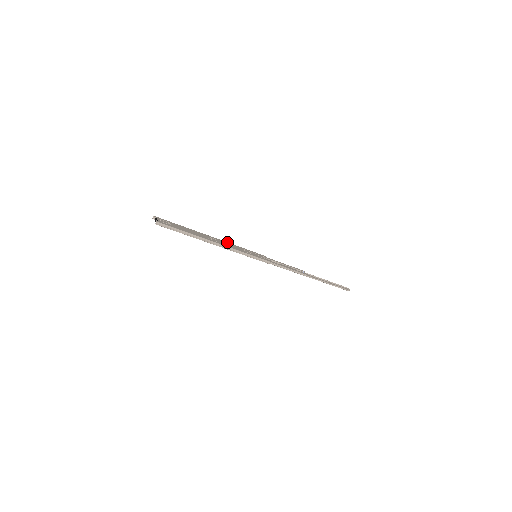
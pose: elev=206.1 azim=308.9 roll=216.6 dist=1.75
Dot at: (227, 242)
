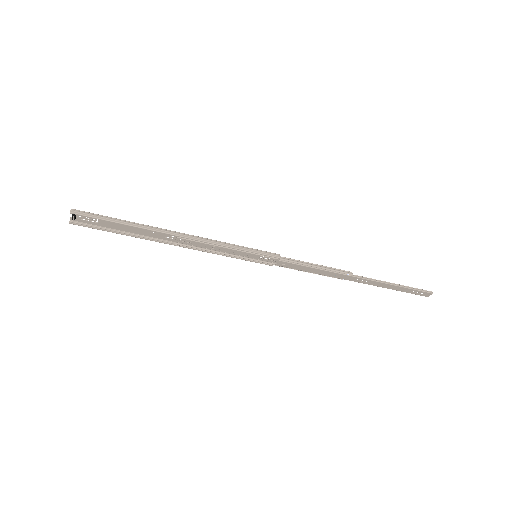
Dot at: (202, 247)
